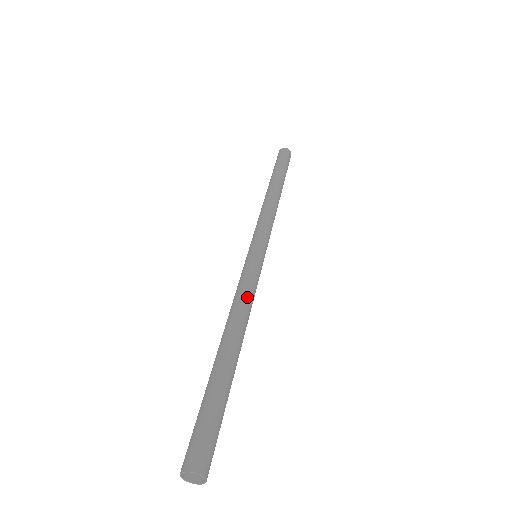
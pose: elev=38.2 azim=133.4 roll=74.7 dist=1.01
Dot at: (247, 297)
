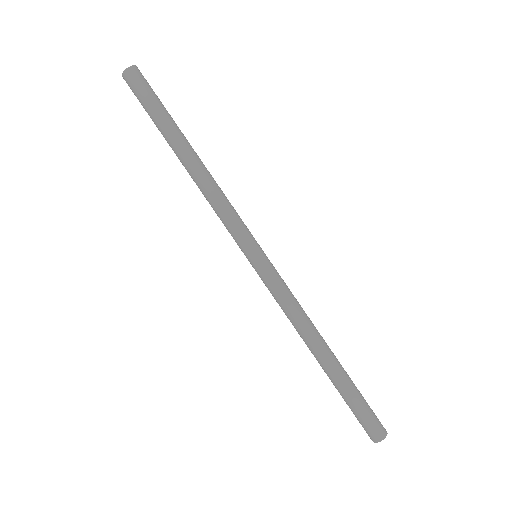
Dot at: (297, 309)
